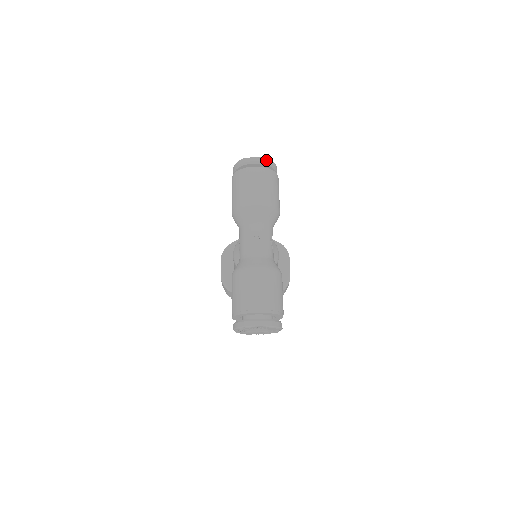
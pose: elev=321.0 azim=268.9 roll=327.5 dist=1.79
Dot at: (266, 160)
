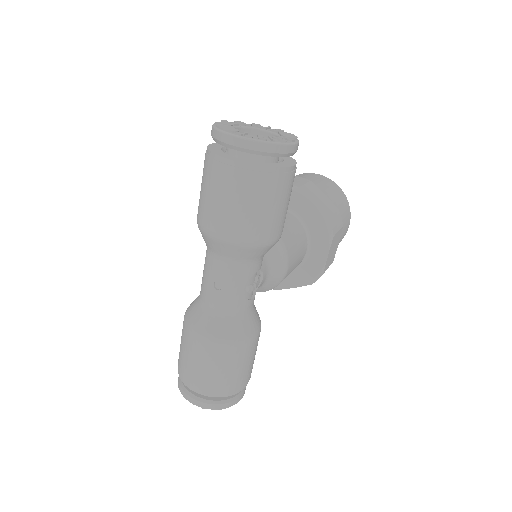
Dot at: (259, 145)
